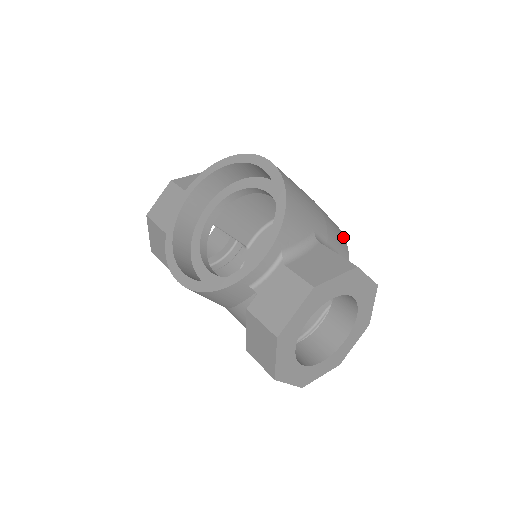
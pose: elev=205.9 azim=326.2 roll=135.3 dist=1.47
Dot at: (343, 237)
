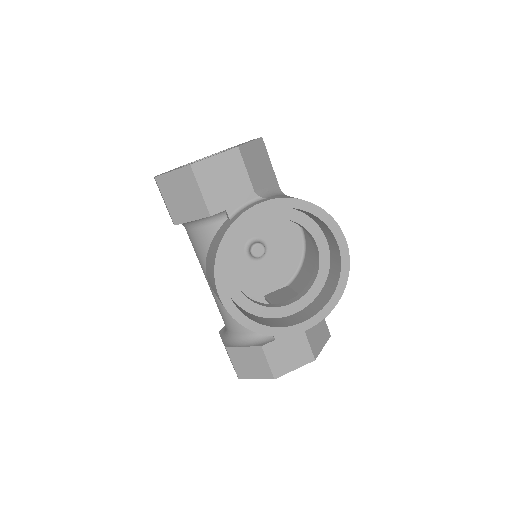
Dot at: occluded
